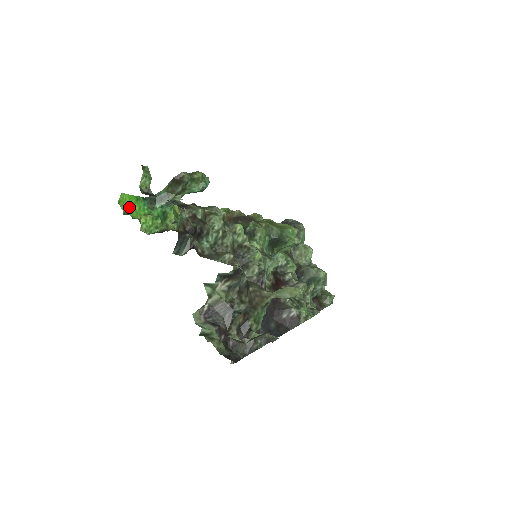
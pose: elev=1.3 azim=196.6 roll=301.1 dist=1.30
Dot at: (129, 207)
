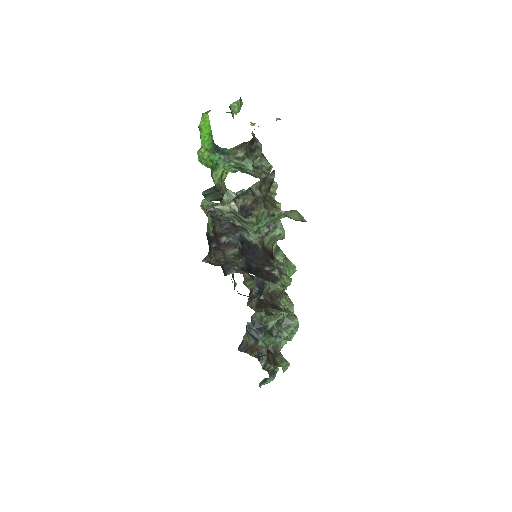
Dot at: (204, 129)
